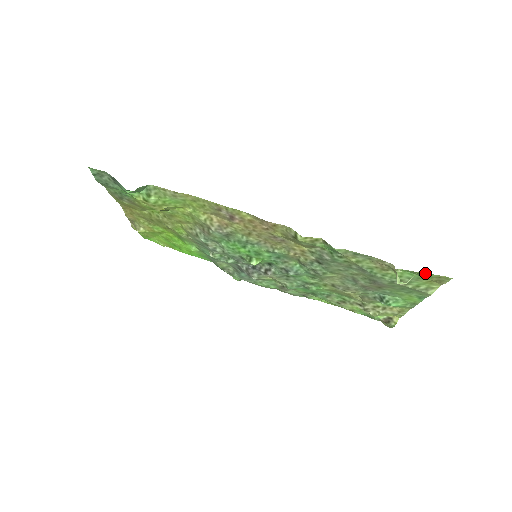
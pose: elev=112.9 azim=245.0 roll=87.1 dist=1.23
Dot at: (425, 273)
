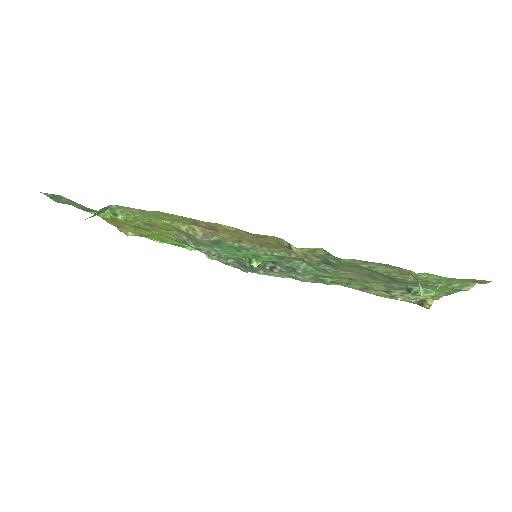
Dot at: occluded
